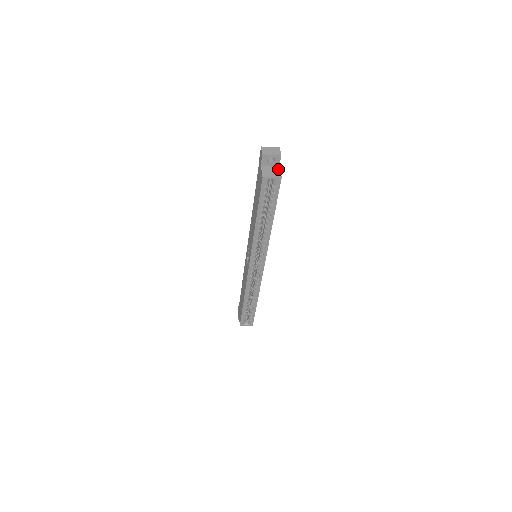
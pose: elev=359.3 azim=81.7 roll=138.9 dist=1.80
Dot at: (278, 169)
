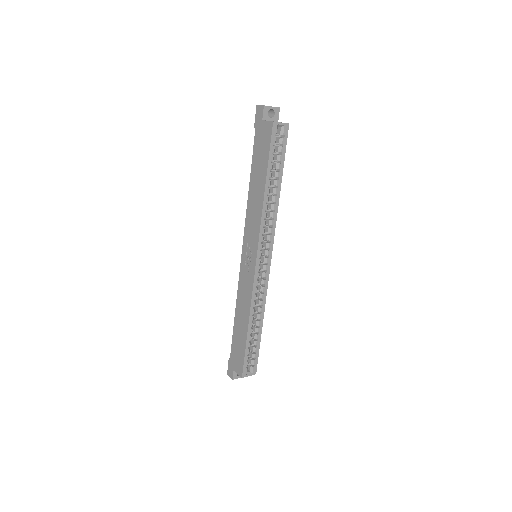
Dot at: occluded
